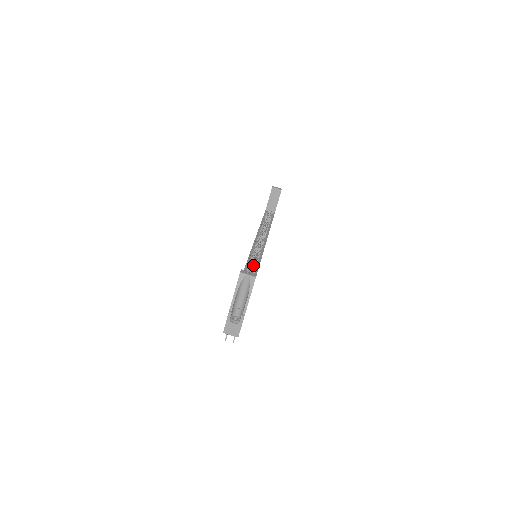
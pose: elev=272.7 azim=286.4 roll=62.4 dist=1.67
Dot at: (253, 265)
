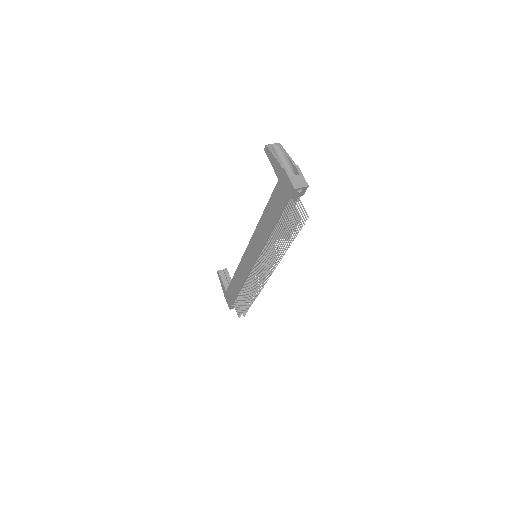
Dot at: occluded
